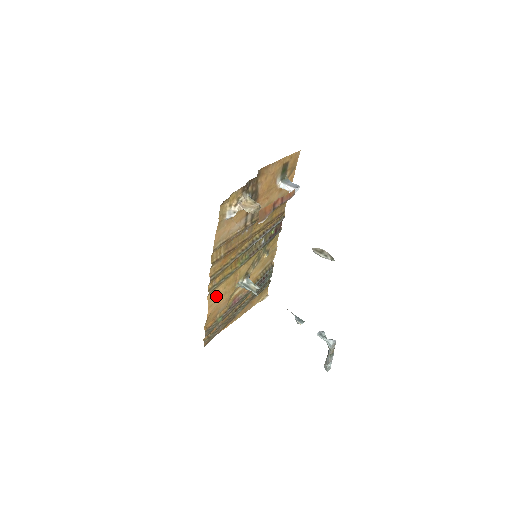
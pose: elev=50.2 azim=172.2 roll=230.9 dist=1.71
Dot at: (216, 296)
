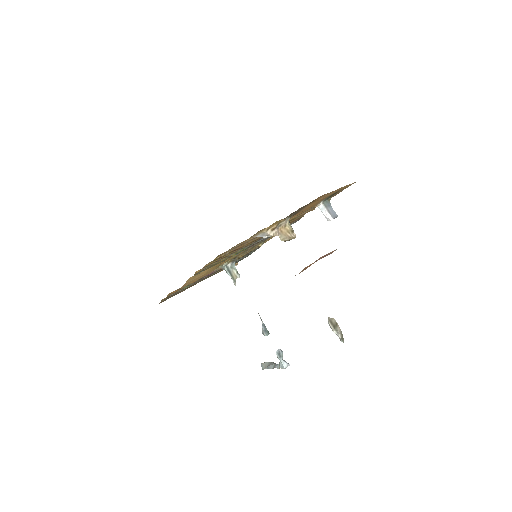
Dot at: (197, 276)
